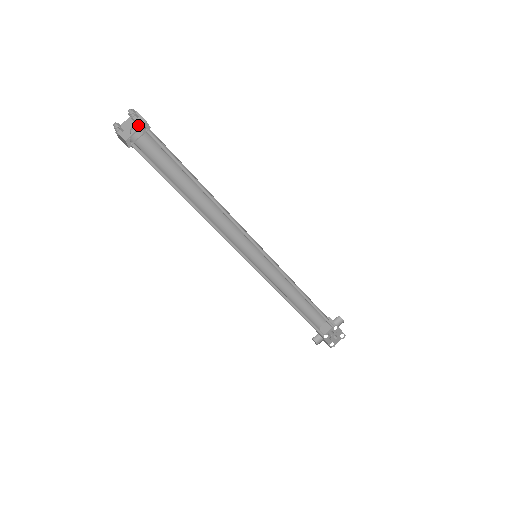
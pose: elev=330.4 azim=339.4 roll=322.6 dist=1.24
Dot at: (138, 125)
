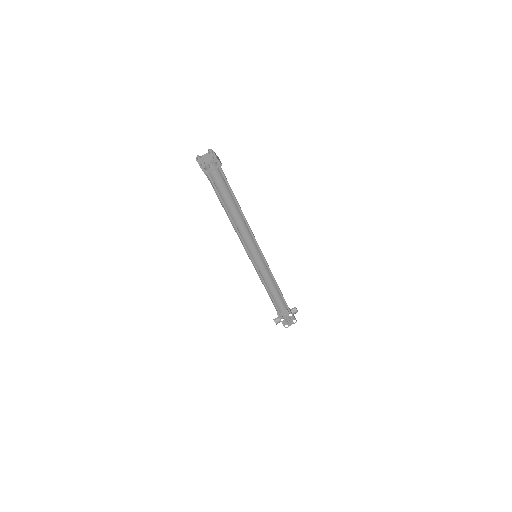
Dot at: (210, 159)
